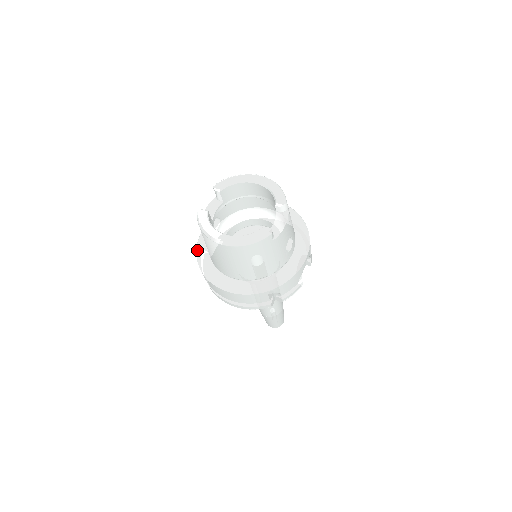
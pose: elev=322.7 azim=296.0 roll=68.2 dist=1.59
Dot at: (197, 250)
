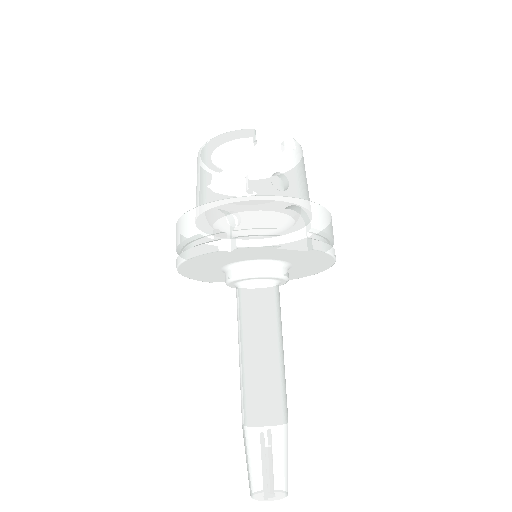
Dot at: occluded
